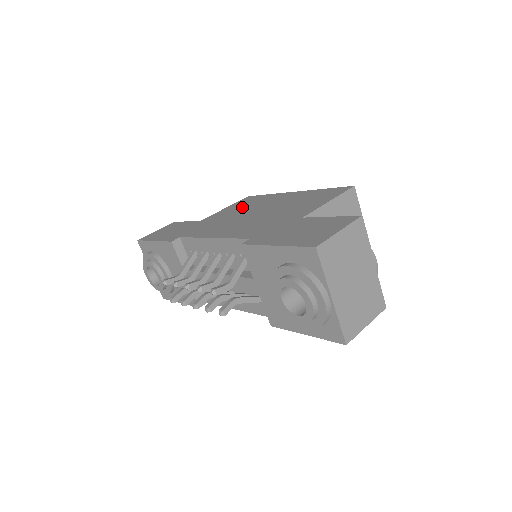
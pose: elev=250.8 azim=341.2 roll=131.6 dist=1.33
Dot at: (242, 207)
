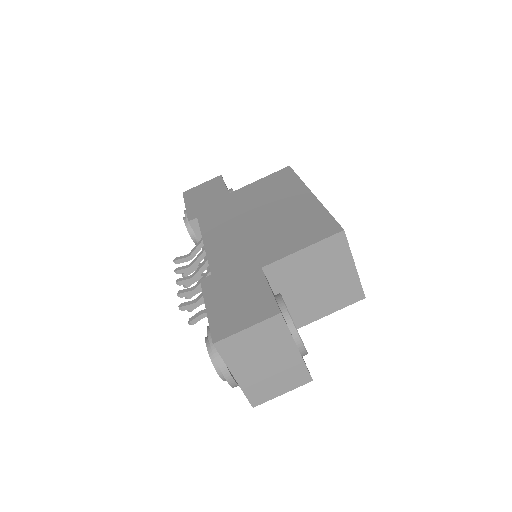
Dot at: (265, 192)
